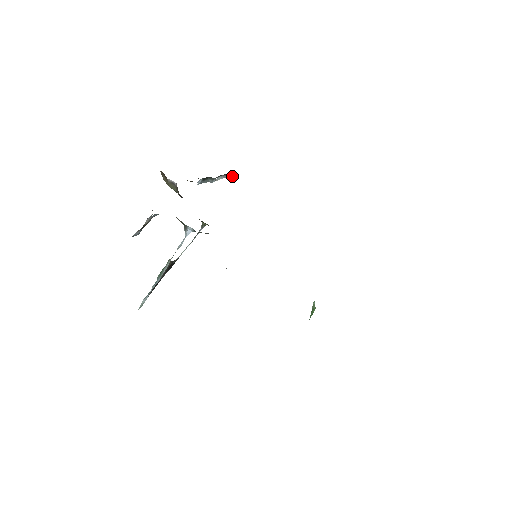
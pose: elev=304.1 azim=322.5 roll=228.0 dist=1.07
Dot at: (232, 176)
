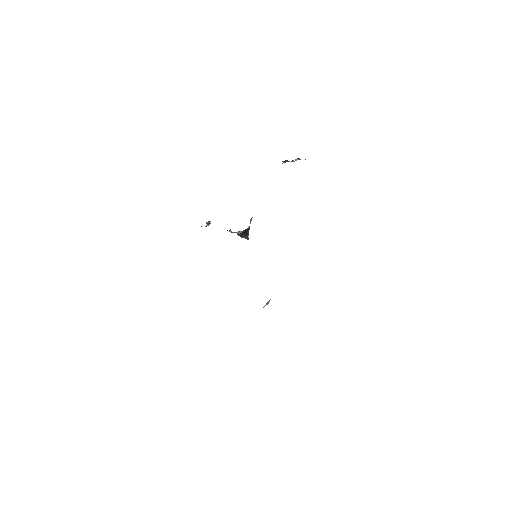
Dot at: occluded
